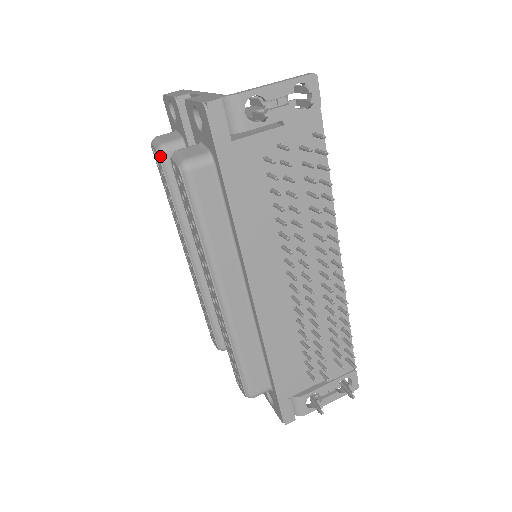
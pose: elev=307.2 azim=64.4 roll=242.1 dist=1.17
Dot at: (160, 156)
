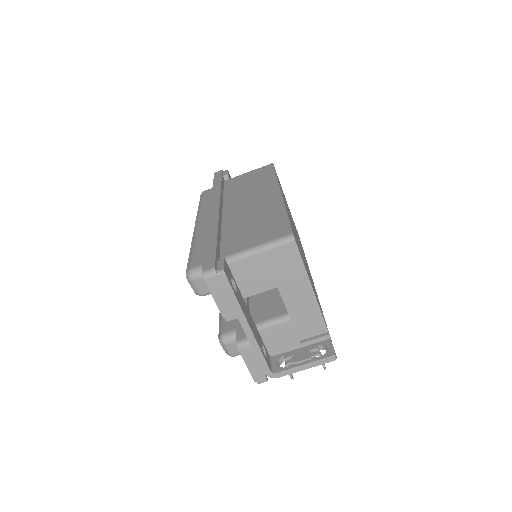
Dot at: occluded
